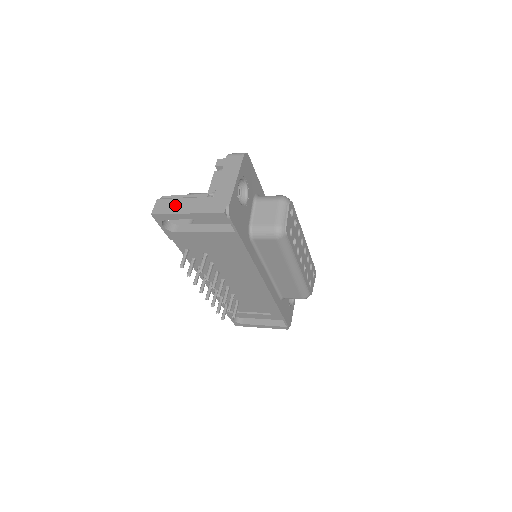
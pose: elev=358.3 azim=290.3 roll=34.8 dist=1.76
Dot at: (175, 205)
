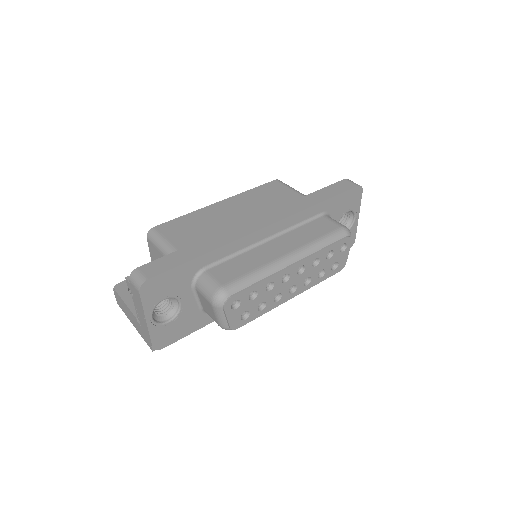
Dot at: (124, 309)
